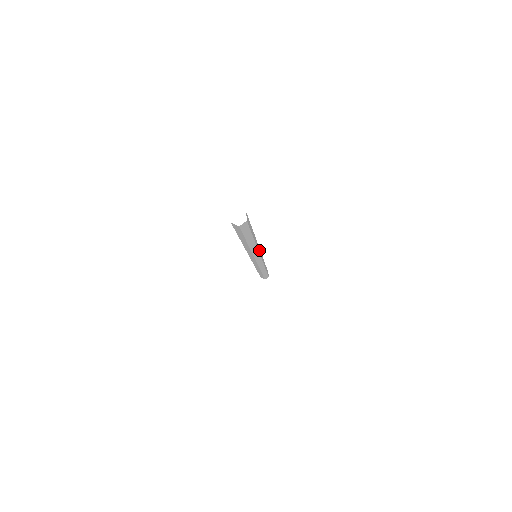
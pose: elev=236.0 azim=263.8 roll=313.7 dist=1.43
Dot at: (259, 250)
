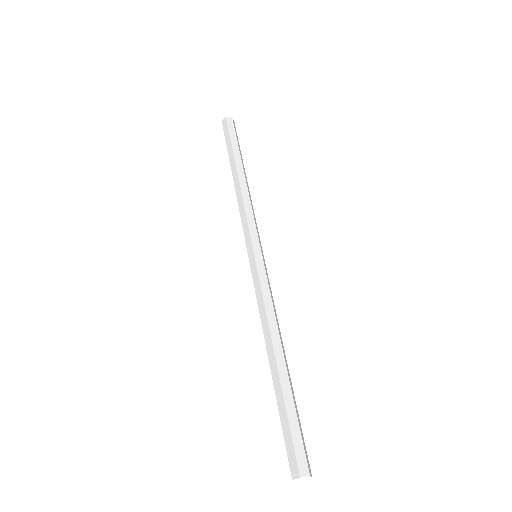
Dot at: occluded
